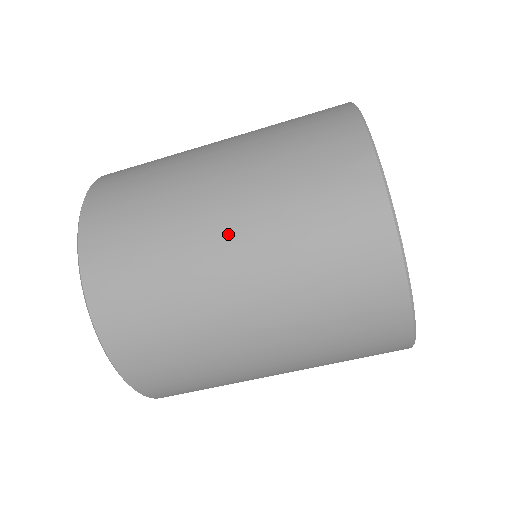
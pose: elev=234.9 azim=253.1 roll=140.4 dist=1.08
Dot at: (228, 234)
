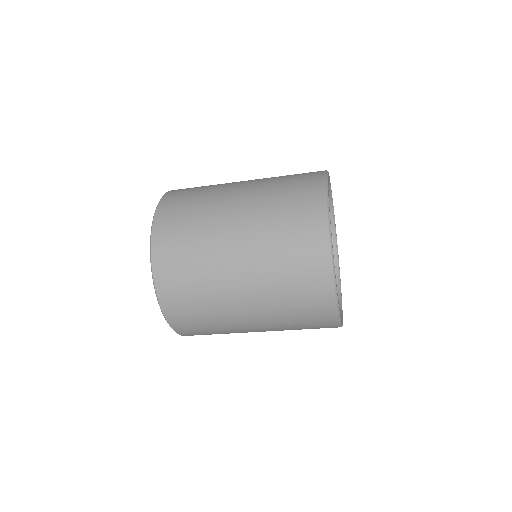
Dot at: (240, 264)
